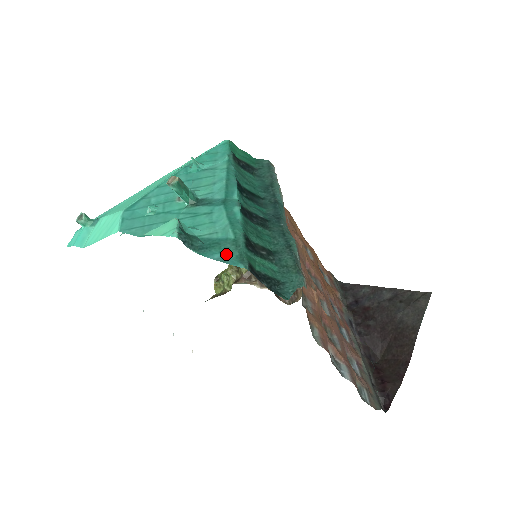
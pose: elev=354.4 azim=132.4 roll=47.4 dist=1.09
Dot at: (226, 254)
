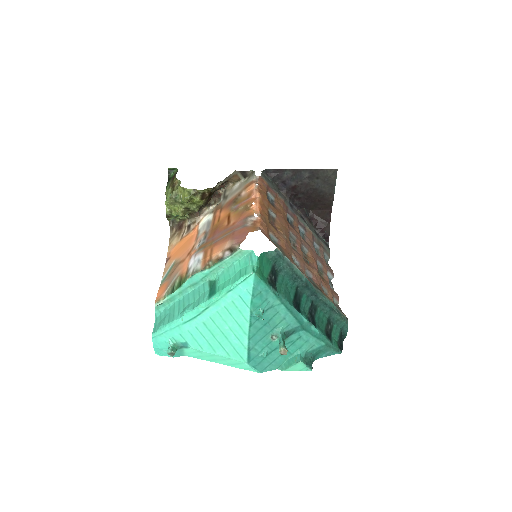
Dot at: (328, 352)
